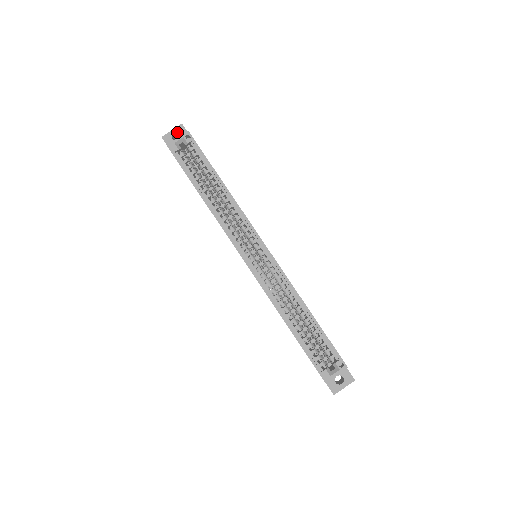
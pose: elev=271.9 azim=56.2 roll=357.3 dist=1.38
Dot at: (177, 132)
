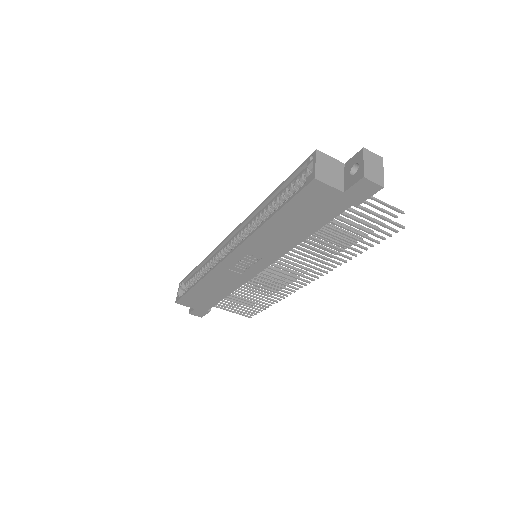
Dot at: occluded
